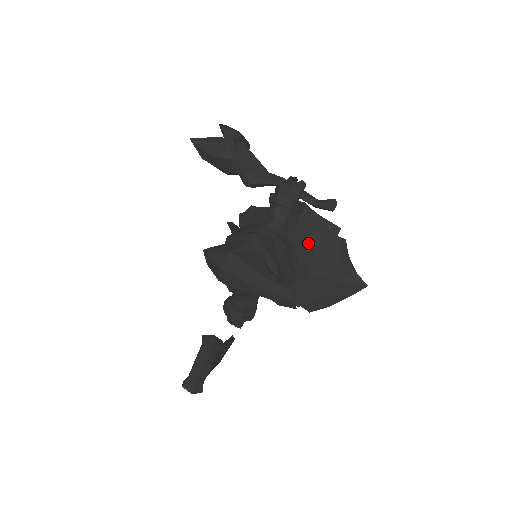
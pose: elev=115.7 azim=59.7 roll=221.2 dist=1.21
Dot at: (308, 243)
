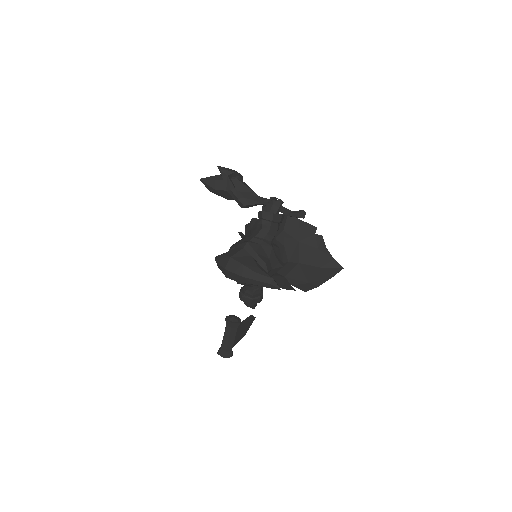
Dot at: (293, 242)
